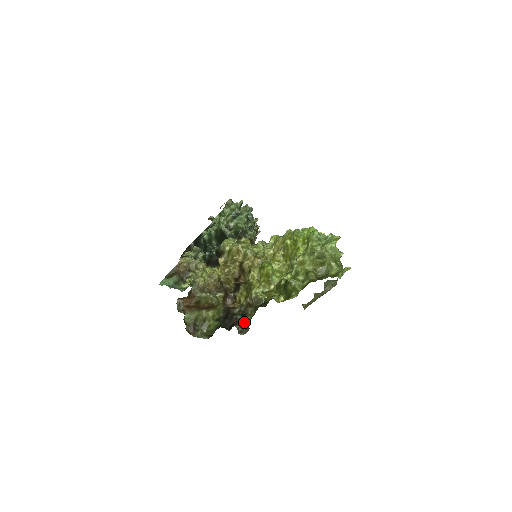
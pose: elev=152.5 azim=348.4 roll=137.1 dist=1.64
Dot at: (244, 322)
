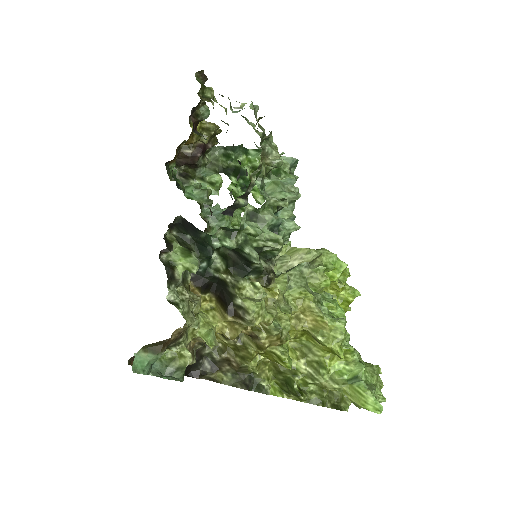
Dot at: (212, 376)
